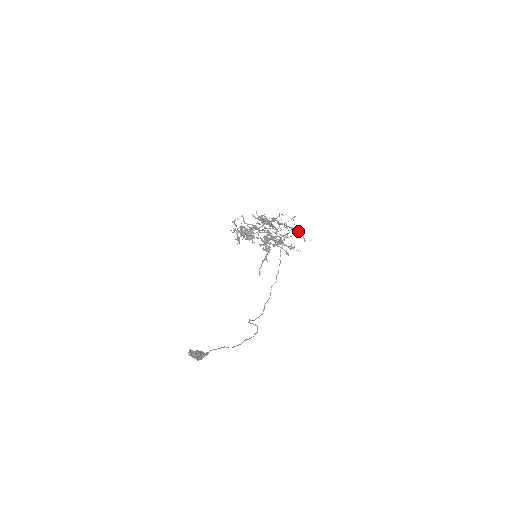
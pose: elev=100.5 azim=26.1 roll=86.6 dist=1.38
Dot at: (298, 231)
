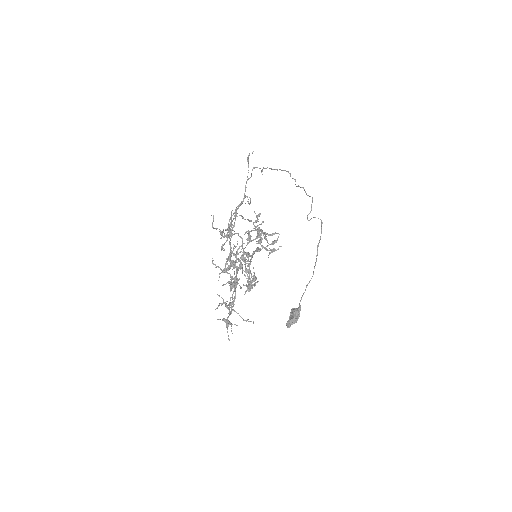
Dot at: occluded
